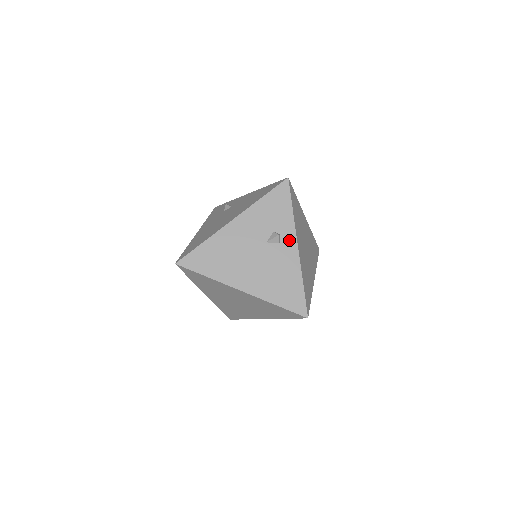
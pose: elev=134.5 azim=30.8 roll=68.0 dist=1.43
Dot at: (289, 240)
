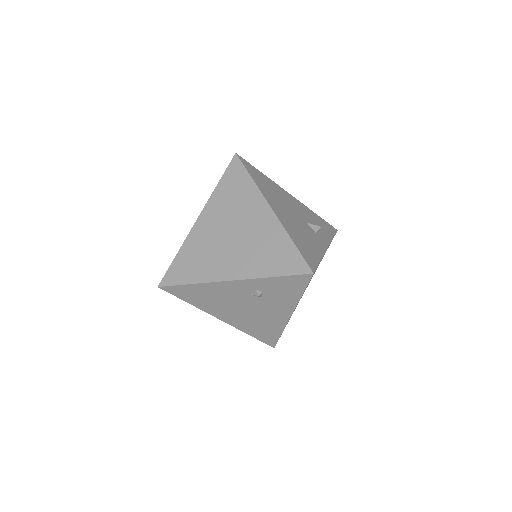
Dot at: (323, 240)
